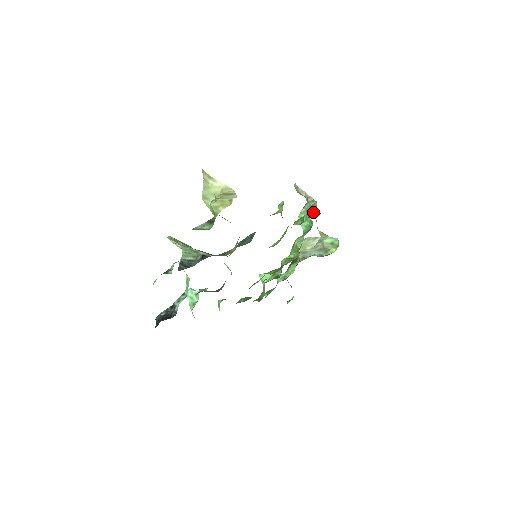
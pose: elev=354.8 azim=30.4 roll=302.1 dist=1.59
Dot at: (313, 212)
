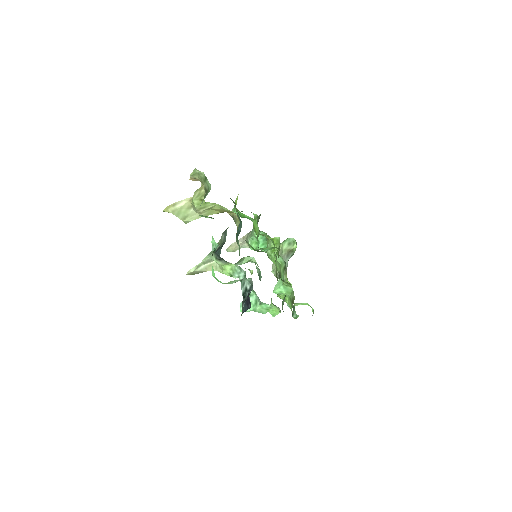
Dot at: occluded
